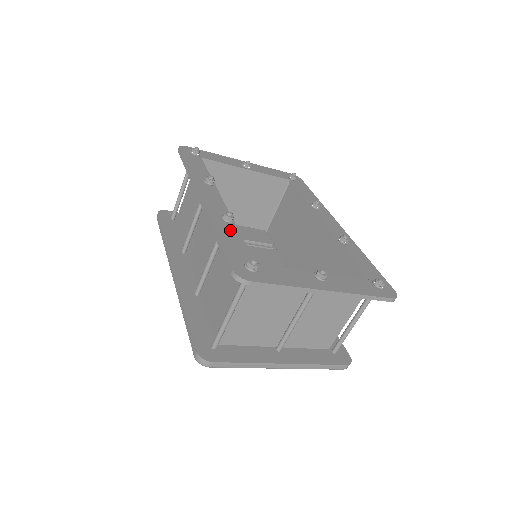
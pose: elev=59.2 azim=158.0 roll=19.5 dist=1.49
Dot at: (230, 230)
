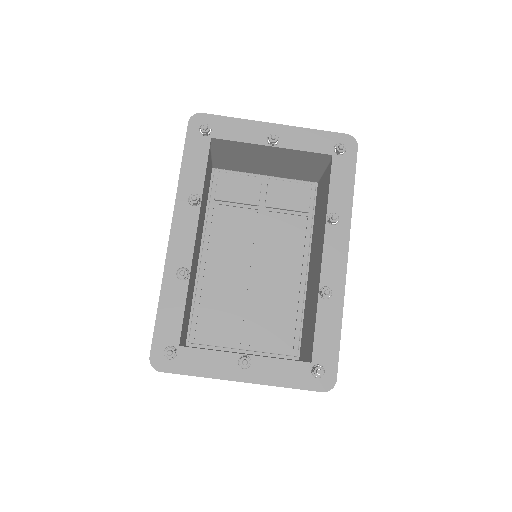
Dot at: (177, 293)
